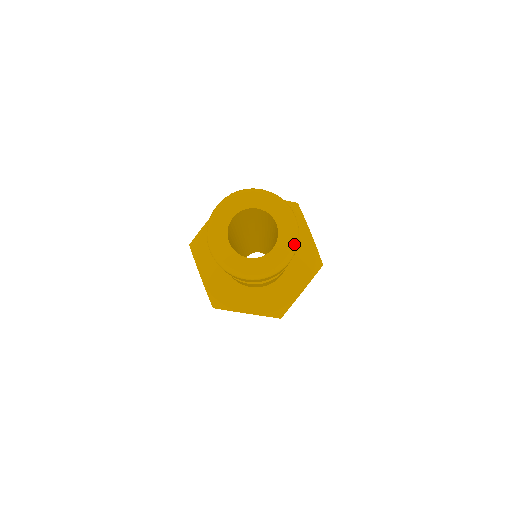
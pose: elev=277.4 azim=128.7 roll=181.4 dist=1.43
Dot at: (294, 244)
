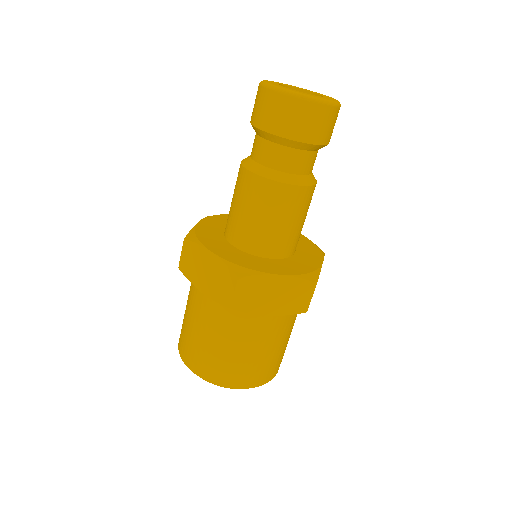
Dot at: occluded
